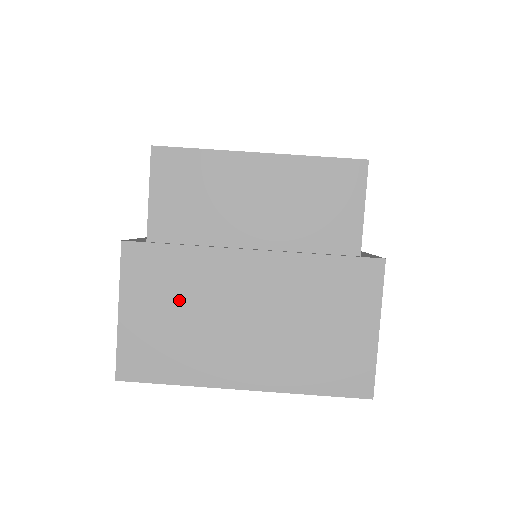
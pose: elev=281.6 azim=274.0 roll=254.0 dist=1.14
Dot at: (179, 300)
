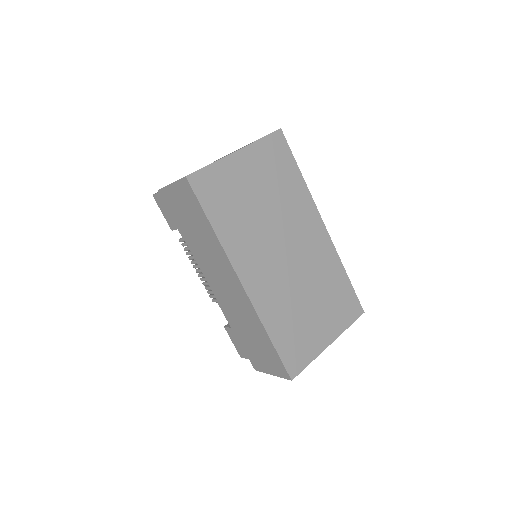
Dot at: occluded
